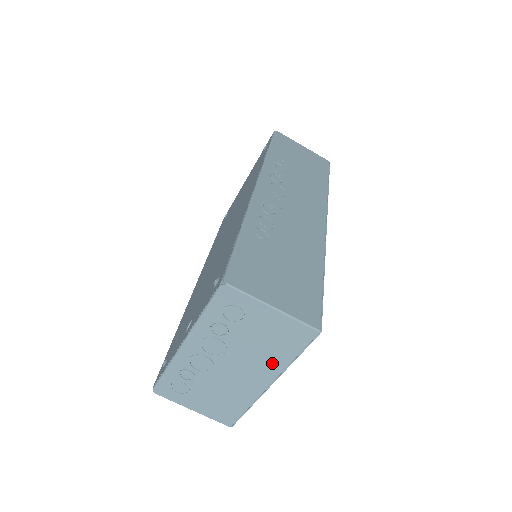
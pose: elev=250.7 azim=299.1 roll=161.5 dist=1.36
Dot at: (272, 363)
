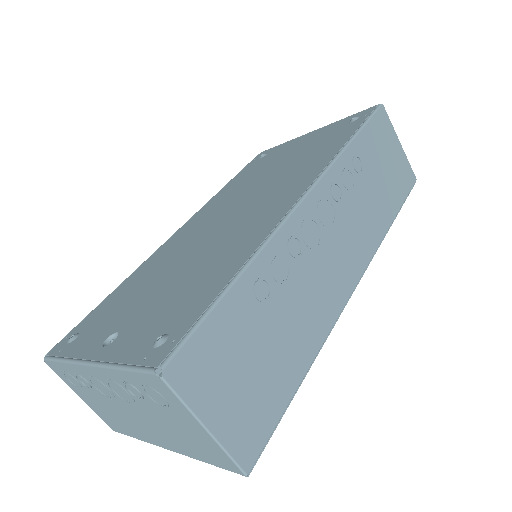
Dot at: (179, 445)
